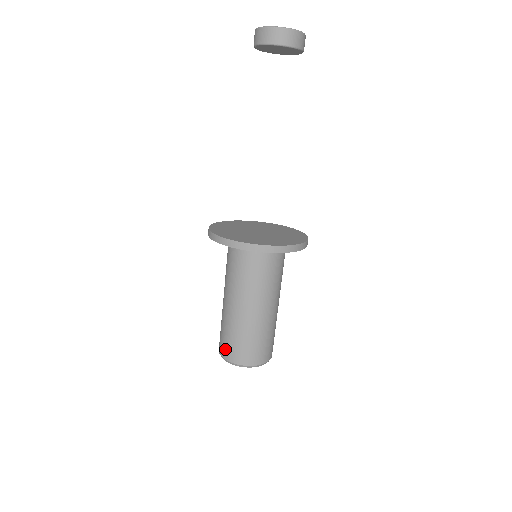
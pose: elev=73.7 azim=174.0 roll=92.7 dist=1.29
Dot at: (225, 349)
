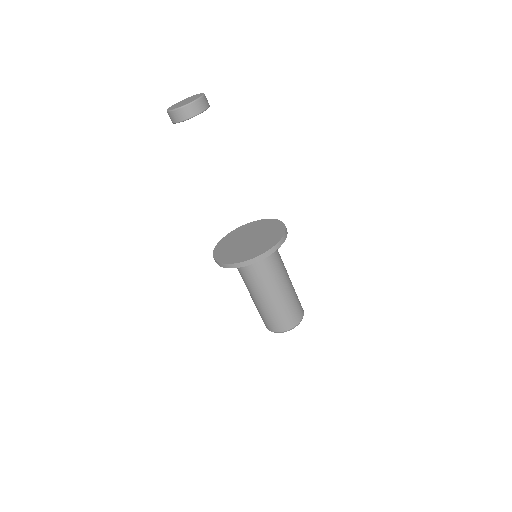
Dot at: occluded
